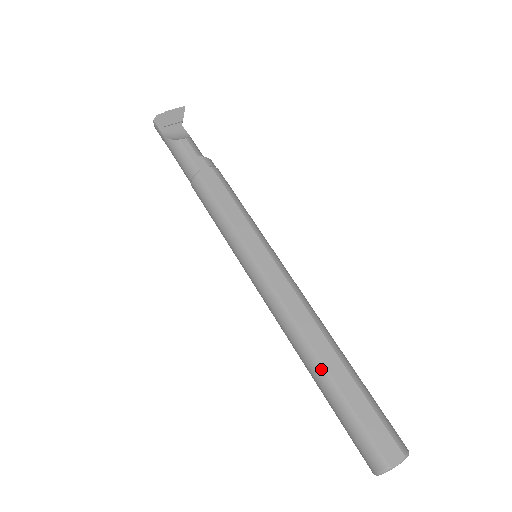
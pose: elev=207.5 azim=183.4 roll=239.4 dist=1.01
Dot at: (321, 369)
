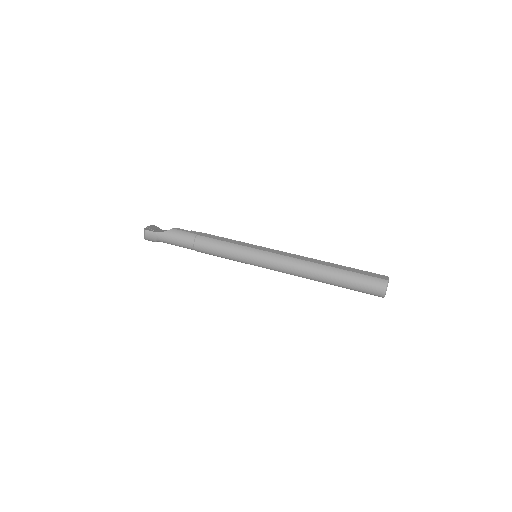
Dot at: (330, 268)
